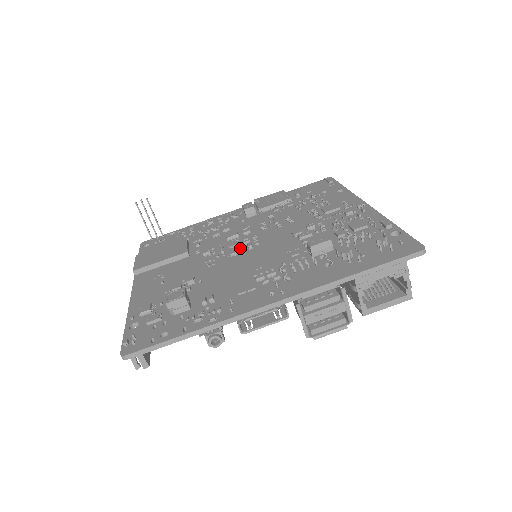
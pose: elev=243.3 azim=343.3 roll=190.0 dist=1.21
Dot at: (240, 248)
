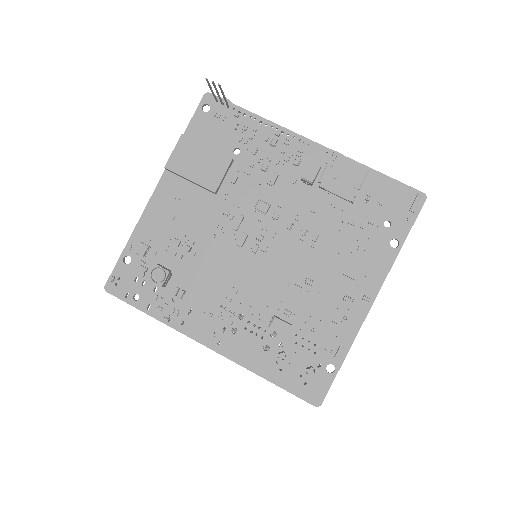
Dot at: (251, 238)
